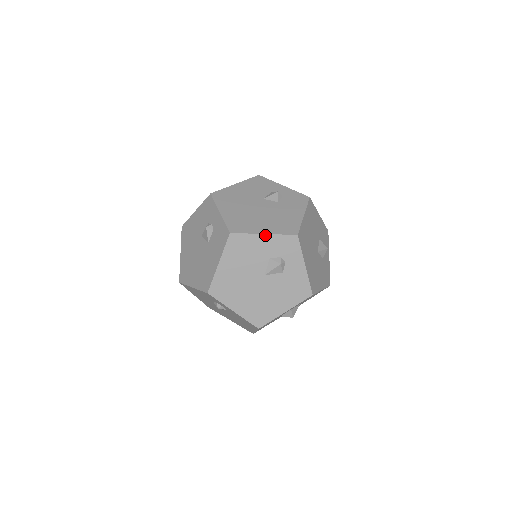
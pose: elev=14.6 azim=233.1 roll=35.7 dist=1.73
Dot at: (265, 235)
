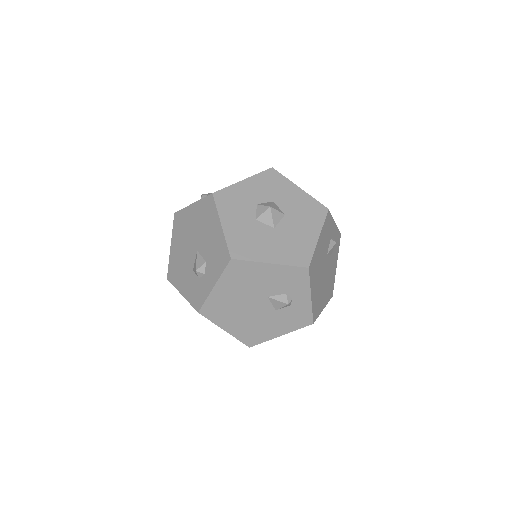
Dot at: occluded
